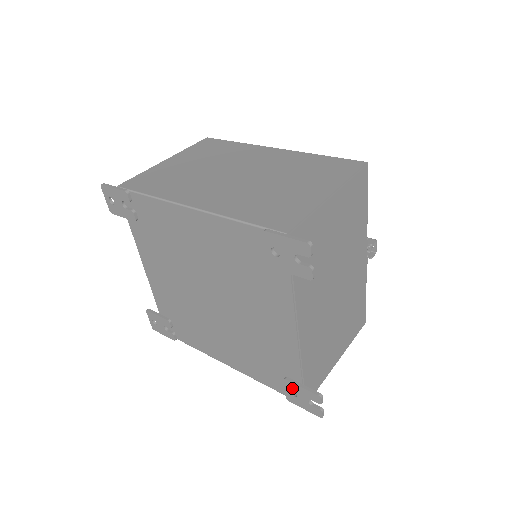
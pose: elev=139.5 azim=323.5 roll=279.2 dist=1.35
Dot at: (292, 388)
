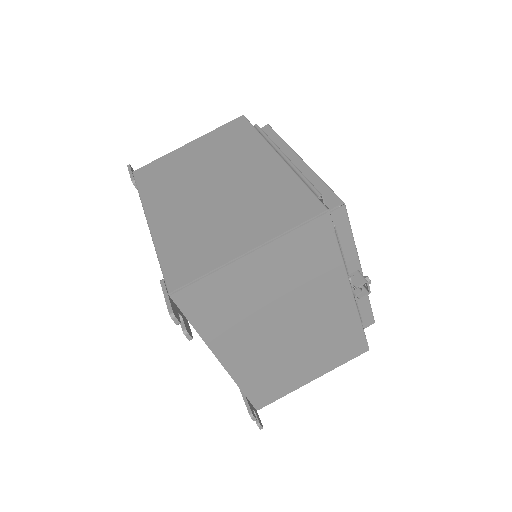
Dot at: occluded
